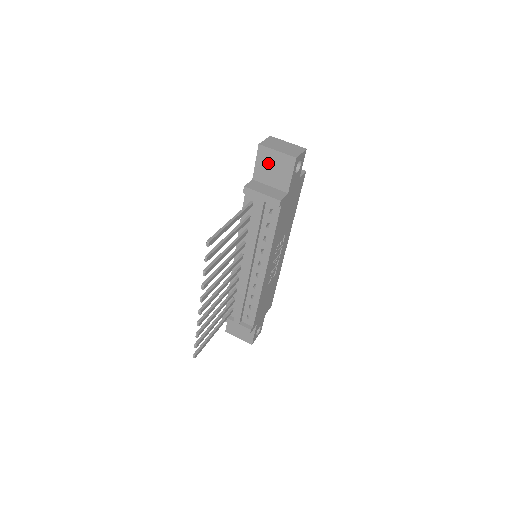
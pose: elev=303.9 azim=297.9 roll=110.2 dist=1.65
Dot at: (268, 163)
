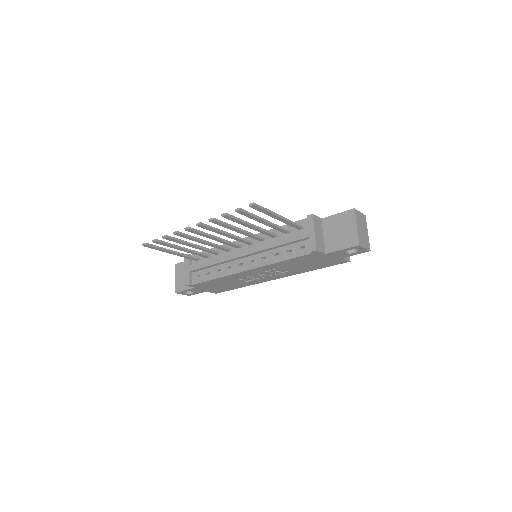
Dot at: (342, 224)
